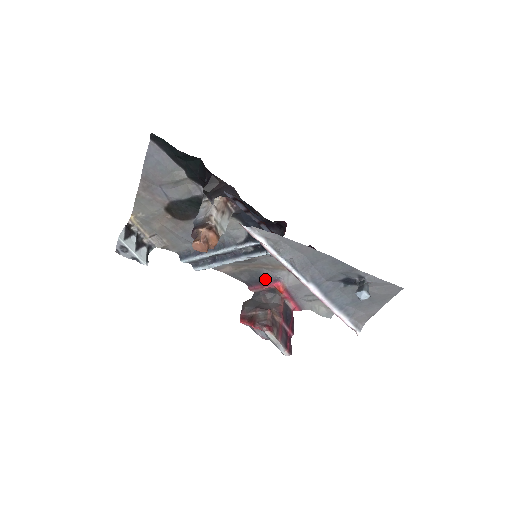
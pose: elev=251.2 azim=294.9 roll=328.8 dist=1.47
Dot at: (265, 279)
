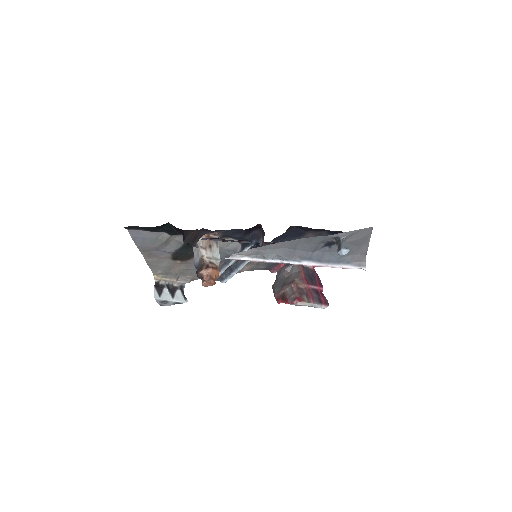
Dot at: occluded
